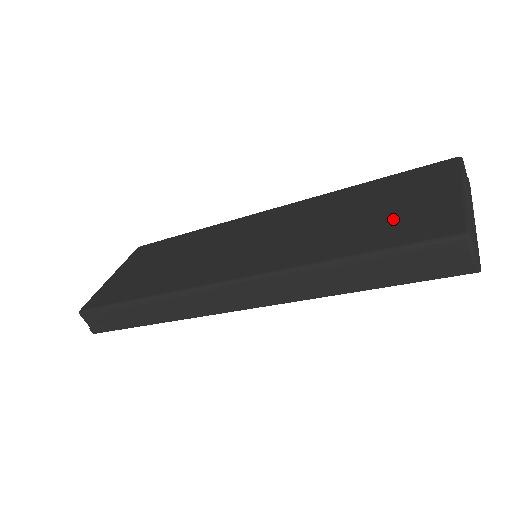
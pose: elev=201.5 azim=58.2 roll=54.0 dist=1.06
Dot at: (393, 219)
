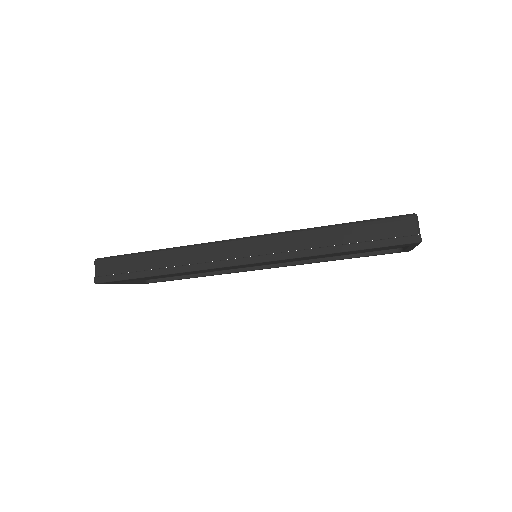
Dot at: occluded
